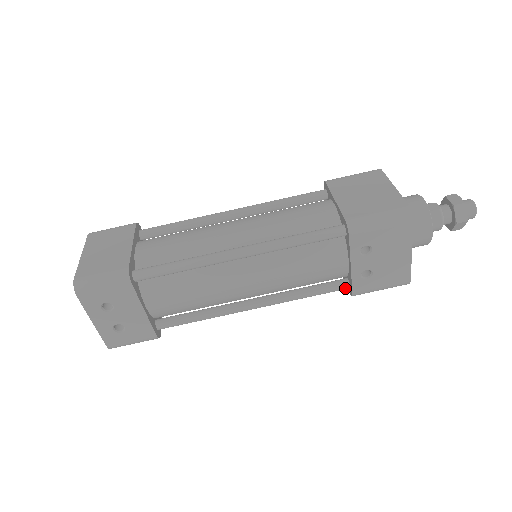
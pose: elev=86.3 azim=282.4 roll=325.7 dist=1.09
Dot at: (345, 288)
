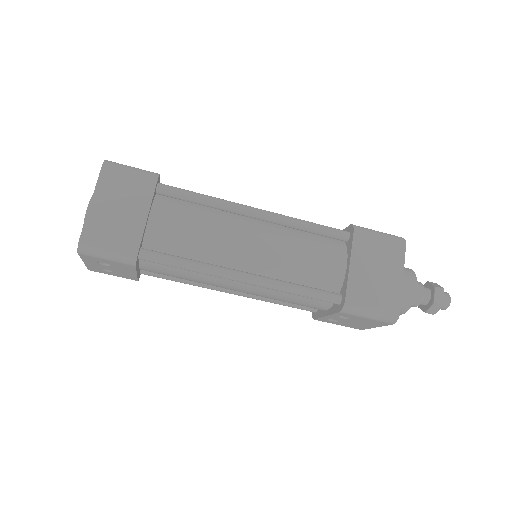
Dot at: (311, 311)
